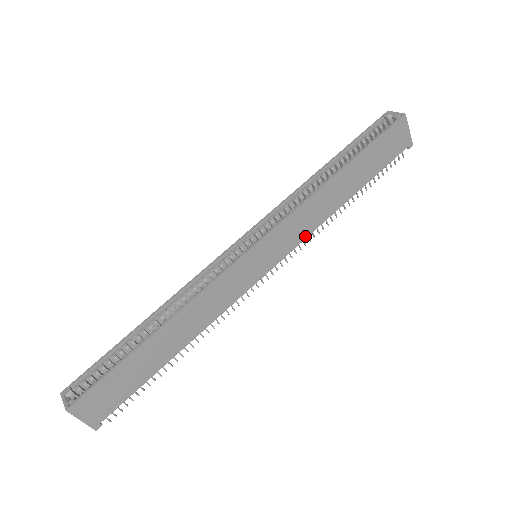
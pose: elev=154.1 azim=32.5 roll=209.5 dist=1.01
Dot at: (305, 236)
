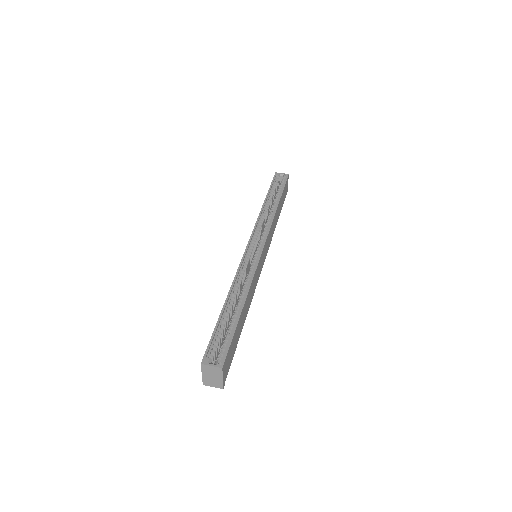
Dot at: (270, 243)
